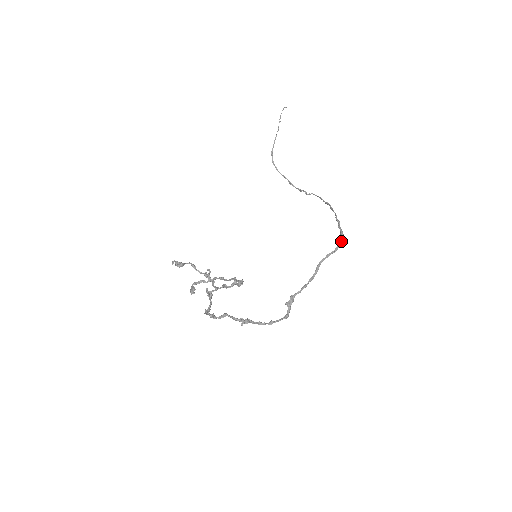
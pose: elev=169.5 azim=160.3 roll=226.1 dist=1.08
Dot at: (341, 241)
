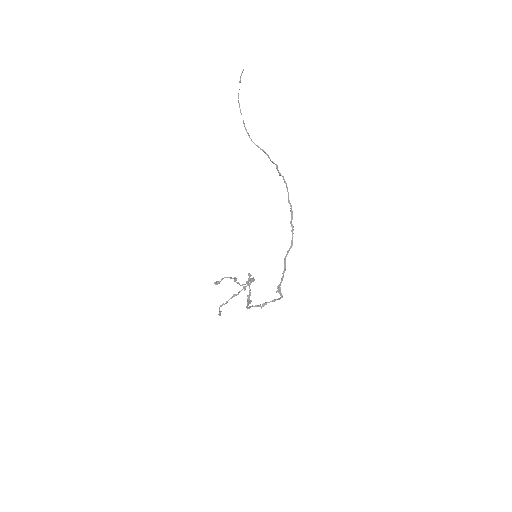
Dot at: occluded
